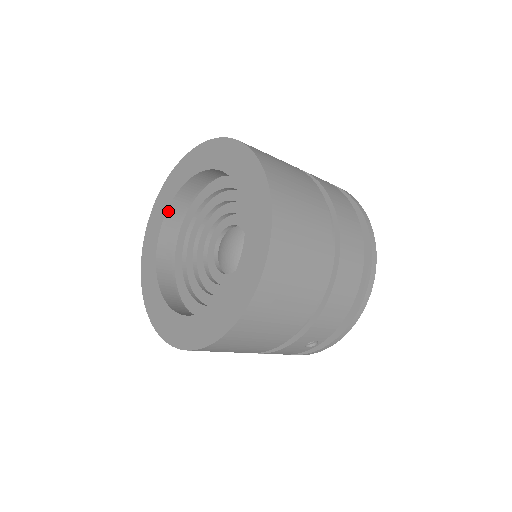
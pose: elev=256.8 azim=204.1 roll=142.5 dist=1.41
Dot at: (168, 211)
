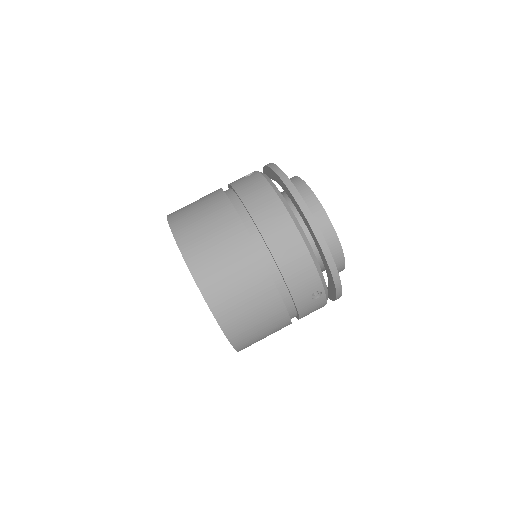
Dot at: occluded
